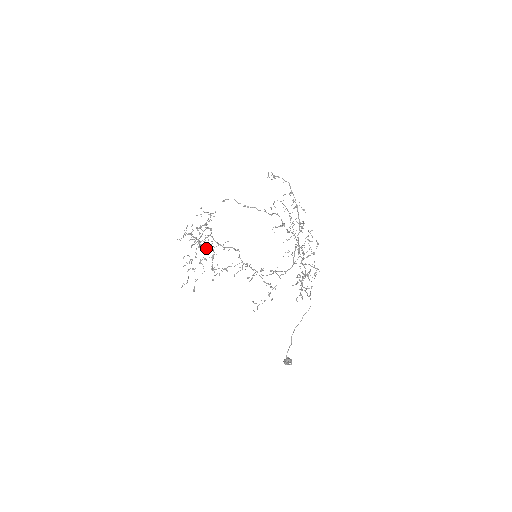
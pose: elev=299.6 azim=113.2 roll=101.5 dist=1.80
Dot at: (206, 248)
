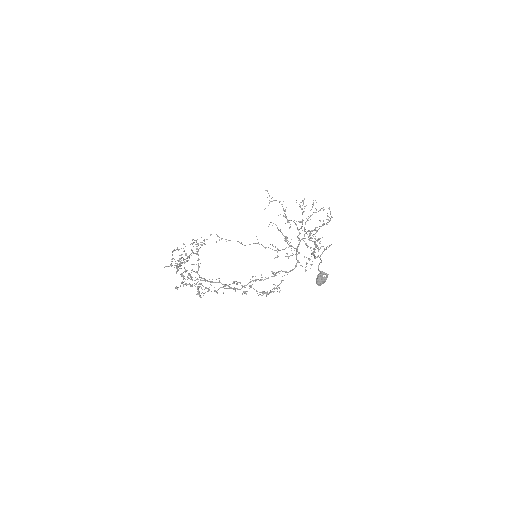
Dot at: (192, 277)
